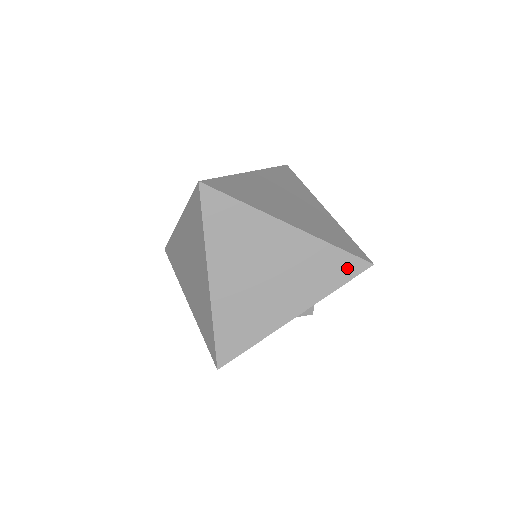
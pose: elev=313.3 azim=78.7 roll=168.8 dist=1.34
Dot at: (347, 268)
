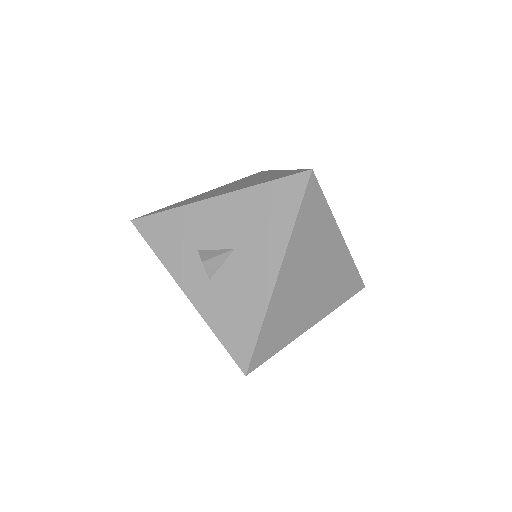
Dot at: occluded
